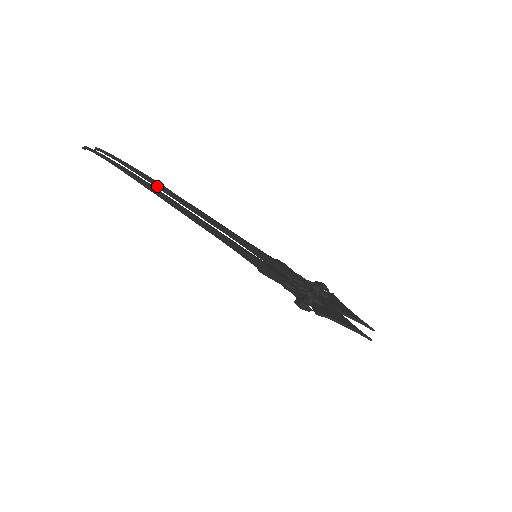
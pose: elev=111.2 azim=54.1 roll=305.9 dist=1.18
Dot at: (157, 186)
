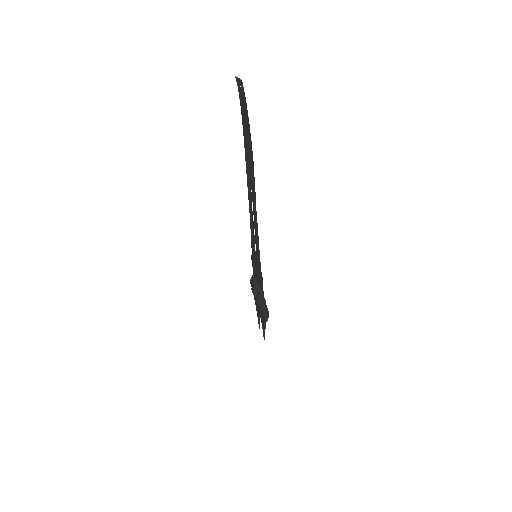
Dot at: occluded
